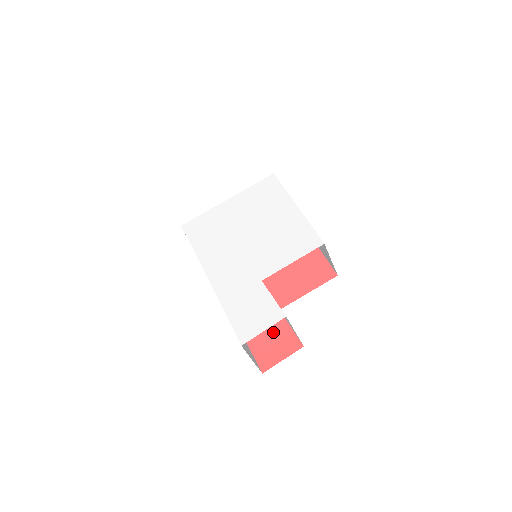
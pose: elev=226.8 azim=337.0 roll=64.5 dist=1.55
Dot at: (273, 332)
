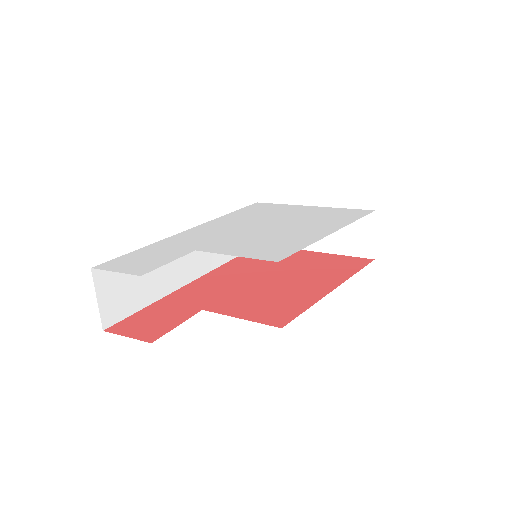
Dot at: (167, 317)
